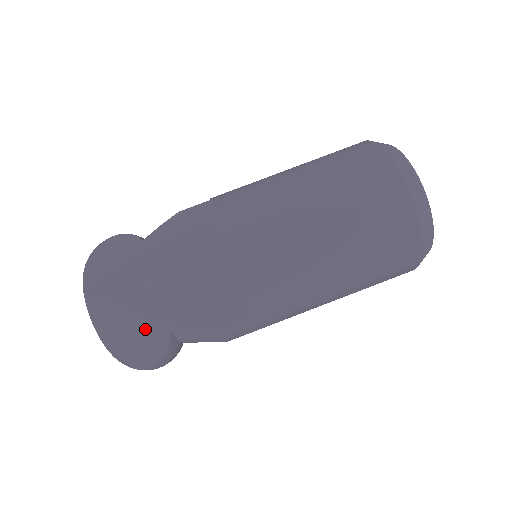
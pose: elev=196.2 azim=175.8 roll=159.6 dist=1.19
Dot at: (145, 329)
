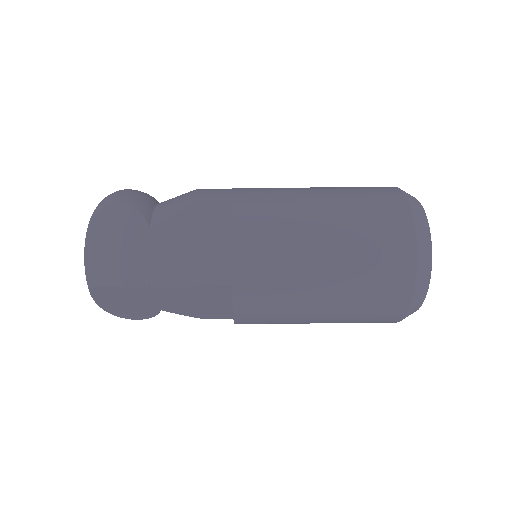
Dot at: (139, 306)
